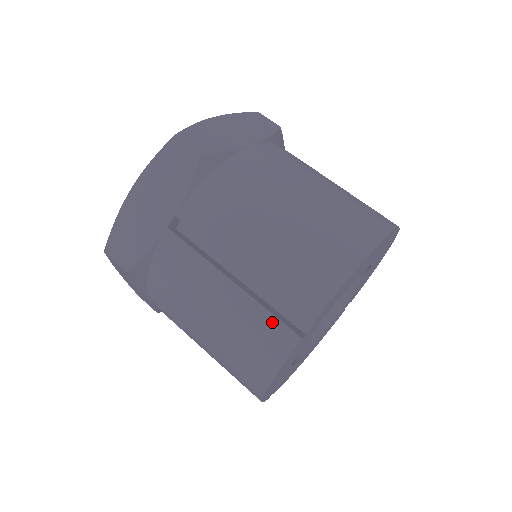
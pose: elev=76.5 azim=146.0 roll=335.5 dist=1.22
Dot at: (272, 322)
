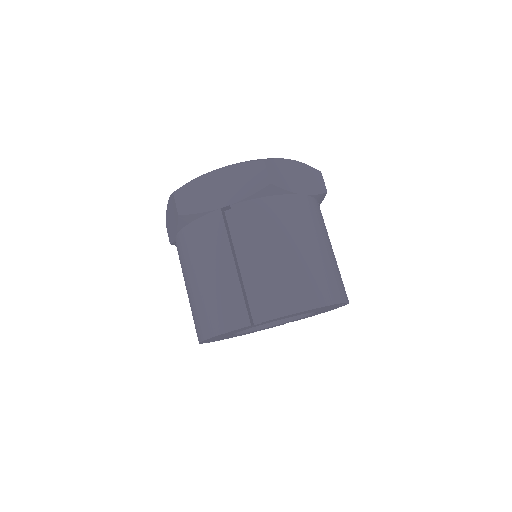
Dot at: (241, 305)
